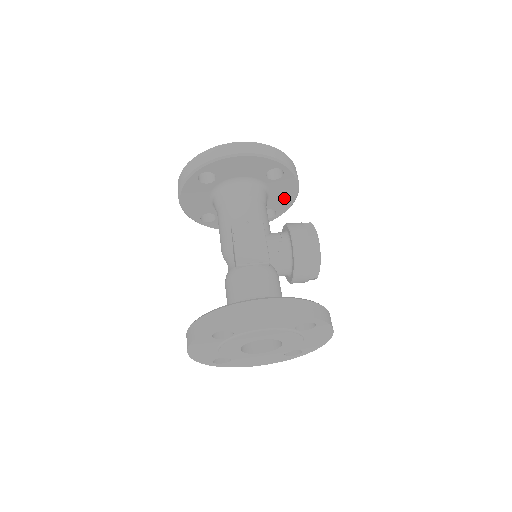
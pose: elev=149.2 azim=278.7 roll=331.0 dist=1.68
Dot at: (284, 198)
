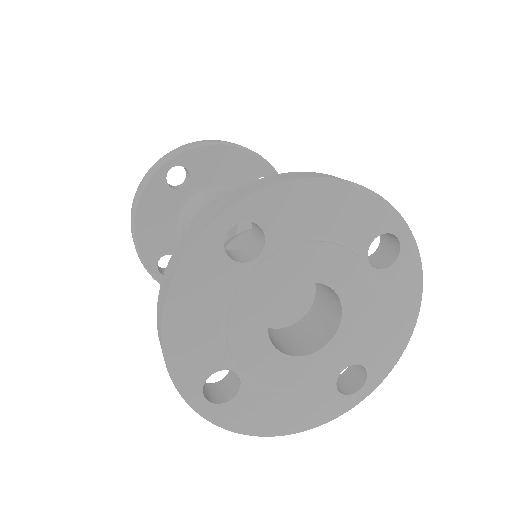
Dot at: occluded
